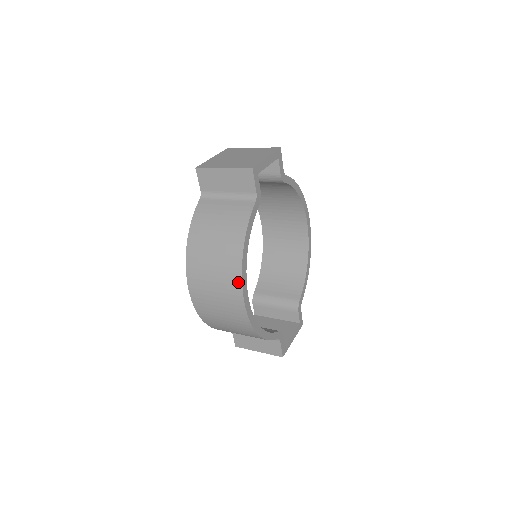
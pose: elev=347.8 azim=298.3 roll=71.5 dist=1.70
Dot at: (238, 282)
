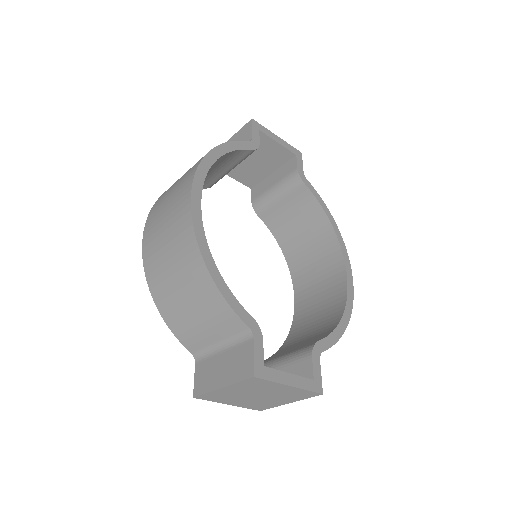
Dot at: (193, 173)
